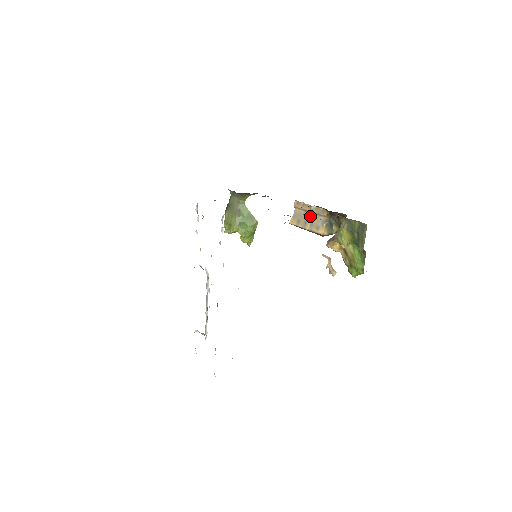
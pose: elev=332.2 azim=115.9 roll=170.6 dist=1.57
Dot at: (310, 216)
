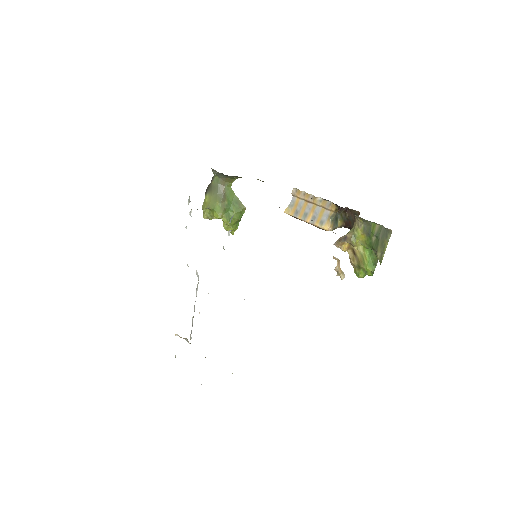
Dot at: (313, 208)
